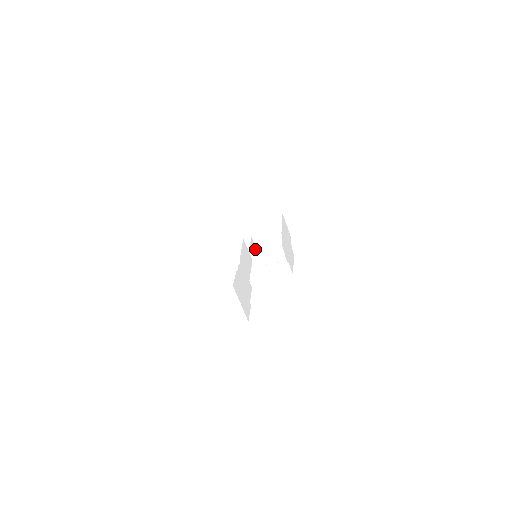
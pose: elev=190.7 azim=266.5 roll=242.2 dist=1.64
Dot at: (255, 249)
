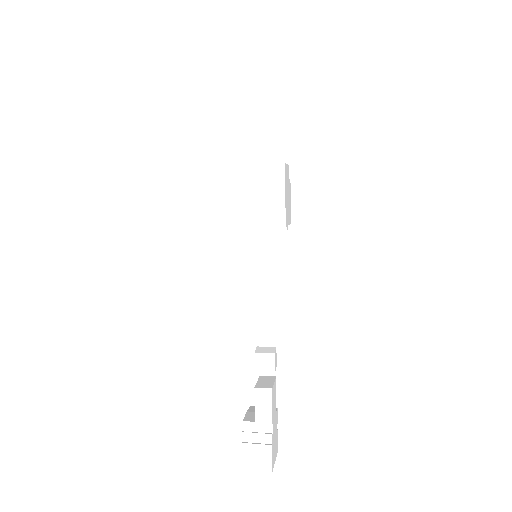
Dot at: (250, 225)
